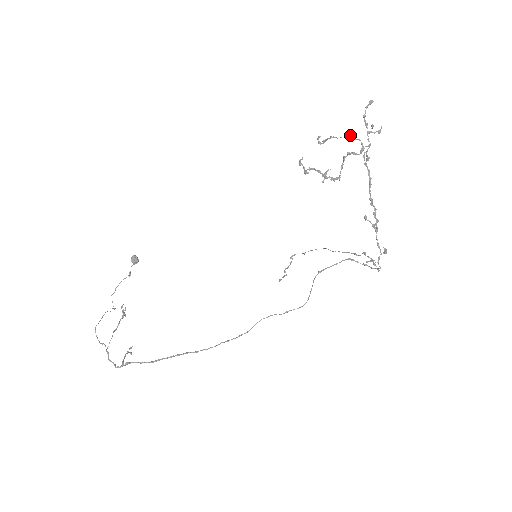
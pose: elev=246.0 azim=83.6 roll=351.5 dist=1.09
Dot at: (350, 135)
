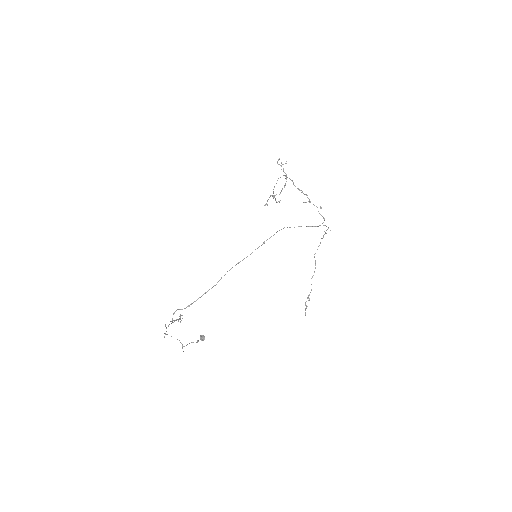
Dot at: occluded
